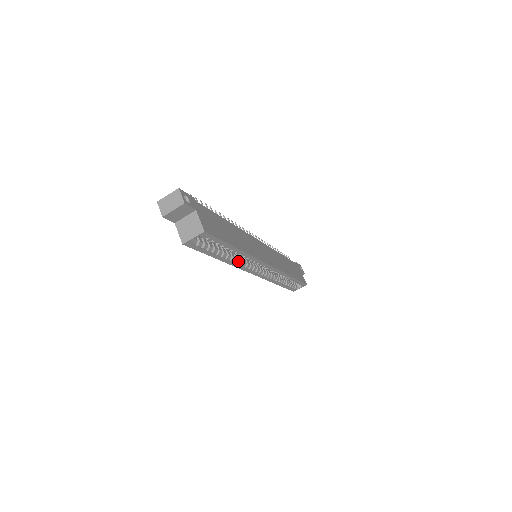
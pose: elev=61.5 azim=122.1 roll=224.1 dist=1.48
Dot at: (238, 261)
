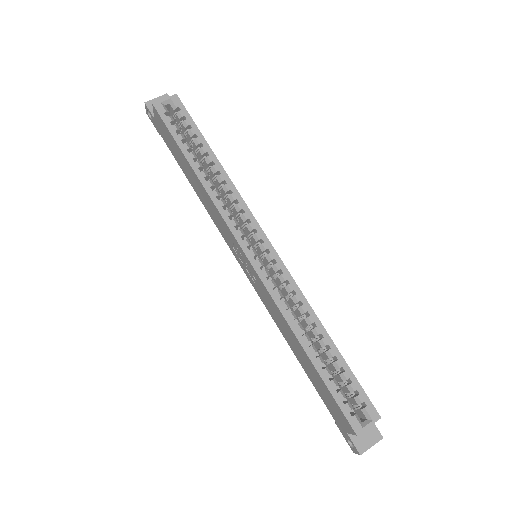
Dot at: (219, 195)
